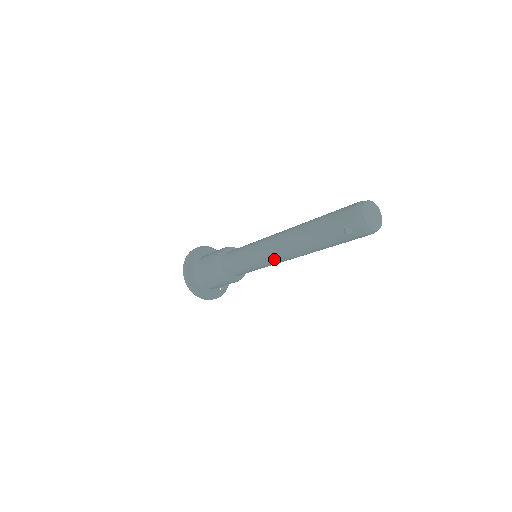
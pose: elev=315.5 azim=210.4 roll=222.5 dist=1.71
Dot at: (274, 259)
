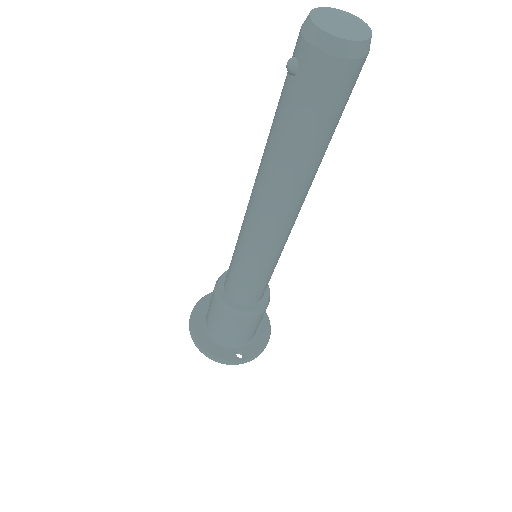
Dot at: (249, 225)
